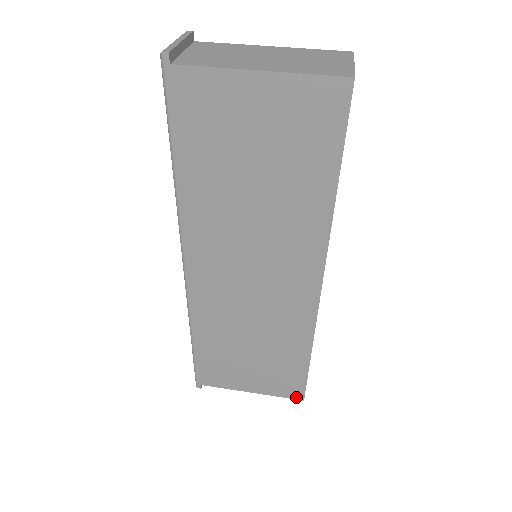
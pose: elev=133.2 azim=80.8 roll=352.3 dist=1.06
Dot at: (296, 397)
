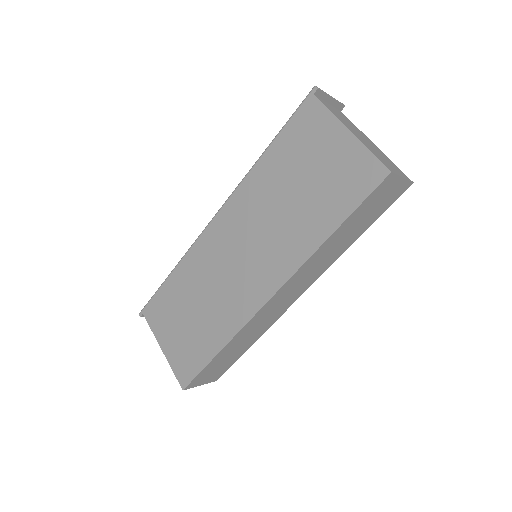
Dot at: (181, 382)
